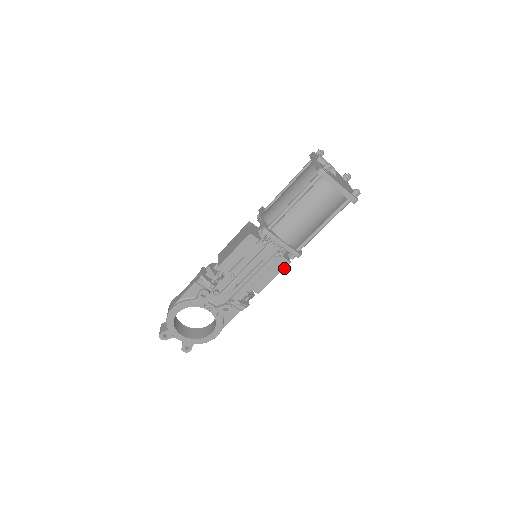
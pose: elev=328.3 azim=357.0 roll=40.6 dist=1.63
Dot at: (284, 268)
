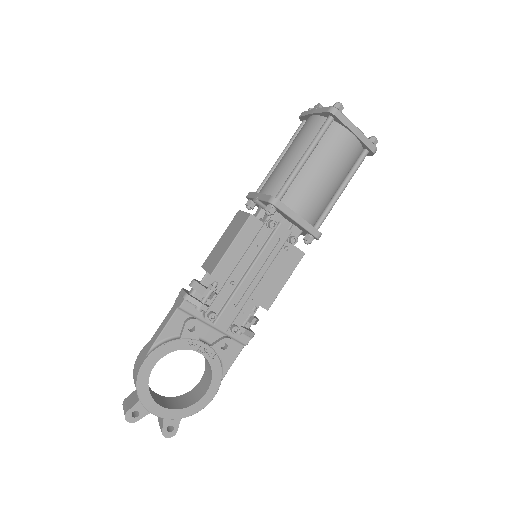
Dot at: (297, 263)
